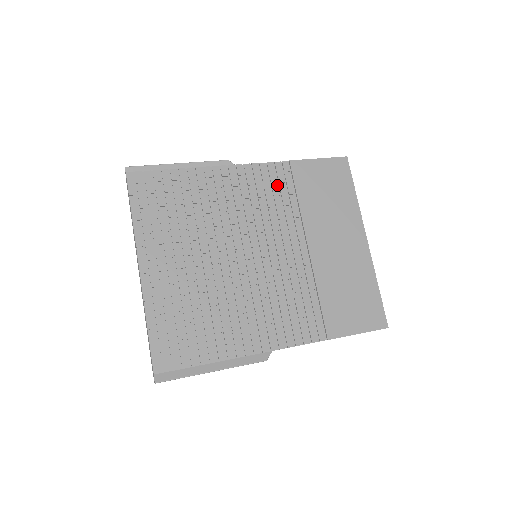
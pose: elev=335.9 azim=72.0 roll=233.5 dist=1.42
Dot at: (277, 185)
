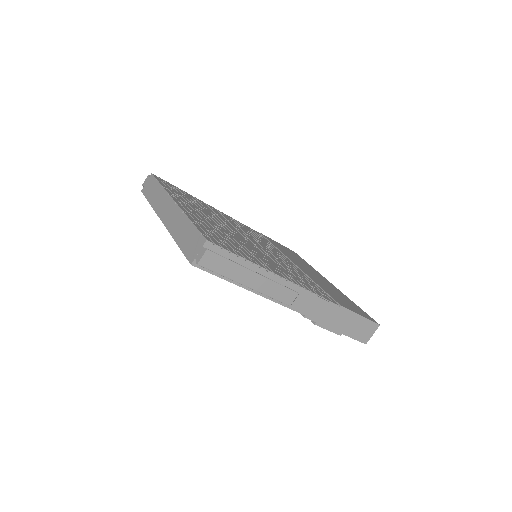
Dot at: (258, 235)
